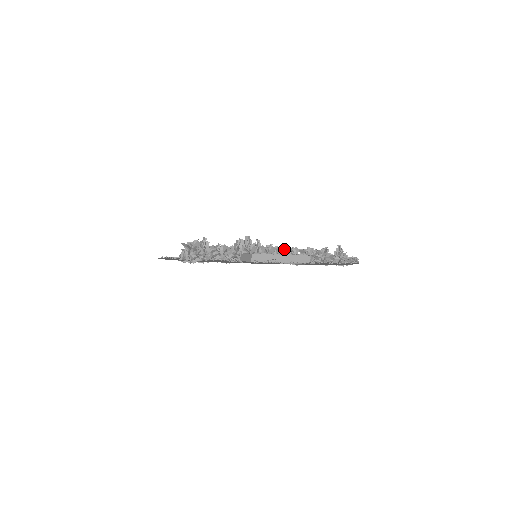
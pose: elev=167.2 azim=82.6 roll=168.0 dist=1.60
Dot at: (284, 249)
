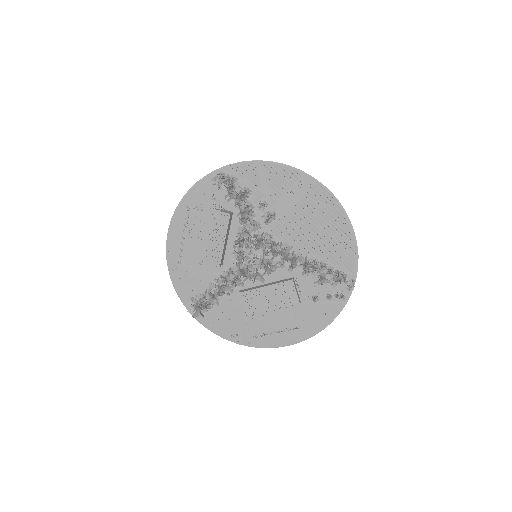
Dot at: (283, 259)
